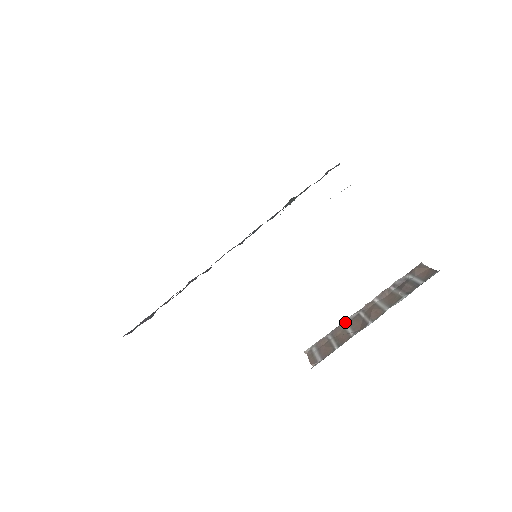
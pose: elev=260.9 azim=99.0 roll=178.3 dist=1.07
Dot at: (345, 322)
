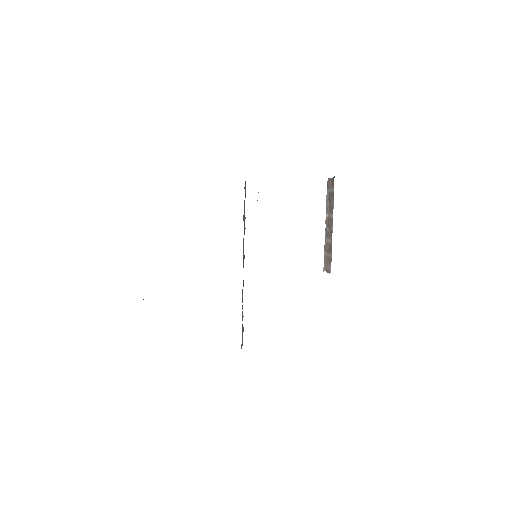
Dot at: (325, 239)
